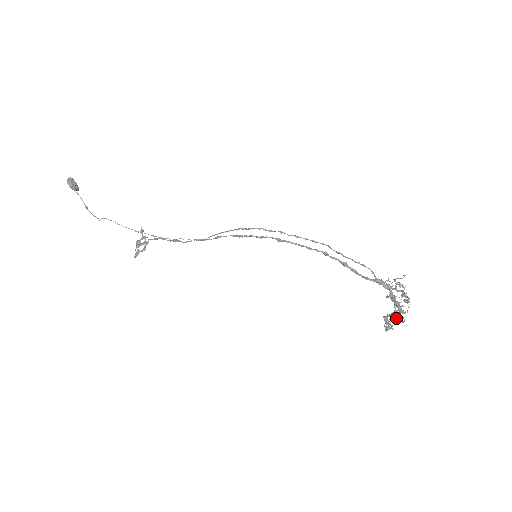
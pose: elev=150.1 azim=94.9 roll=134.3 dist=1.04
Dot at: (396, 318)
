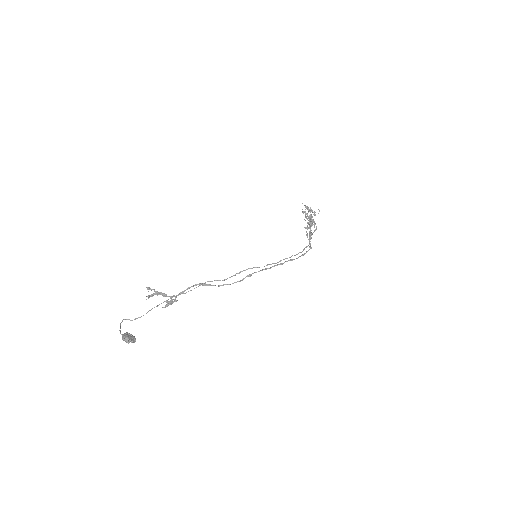
Dot at: (315, 230)
